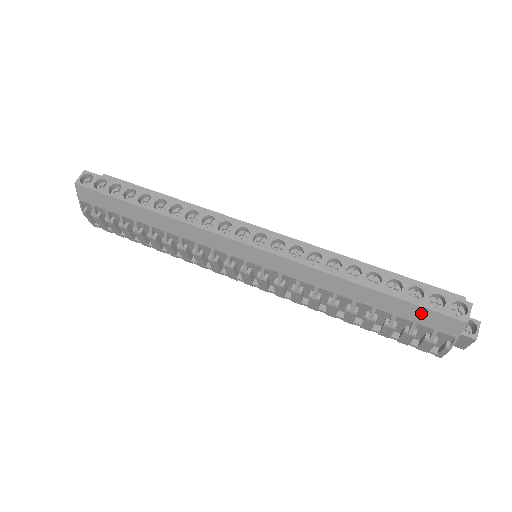
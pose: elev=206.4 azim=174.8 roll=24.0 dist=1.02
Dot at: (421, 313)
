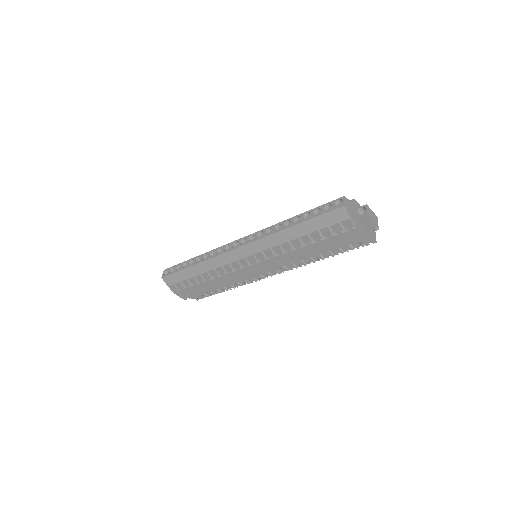
Dot at: (325, 219)
